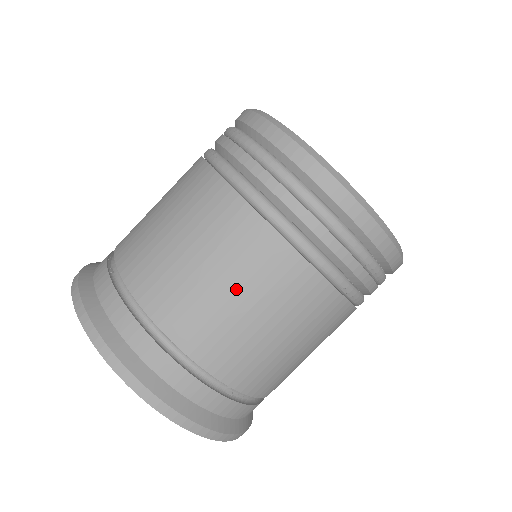
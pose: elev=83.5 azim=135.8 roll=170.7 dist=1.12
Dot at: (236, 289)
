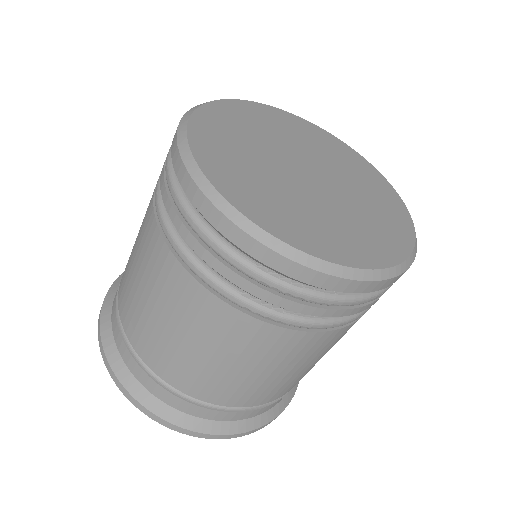
Dot at: (148, 294)
